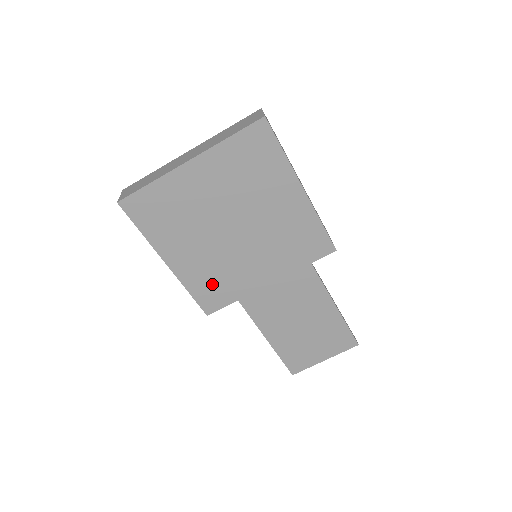
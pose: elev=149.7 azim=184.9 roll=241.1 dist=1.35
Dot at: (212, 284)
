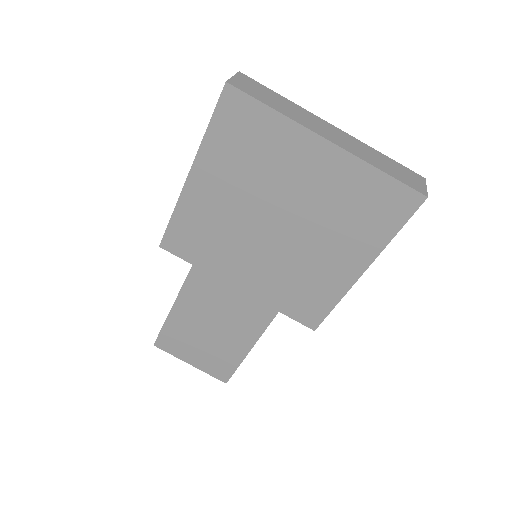
Dot at: (198, 234)
